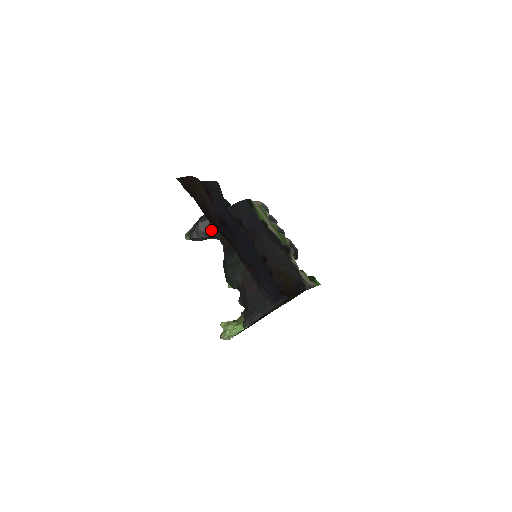
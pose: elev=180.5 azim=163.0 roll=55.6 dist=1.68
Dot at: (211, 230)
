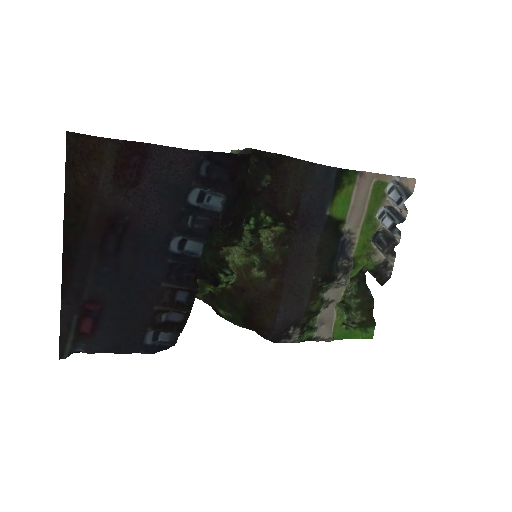
Dot at: occluded
